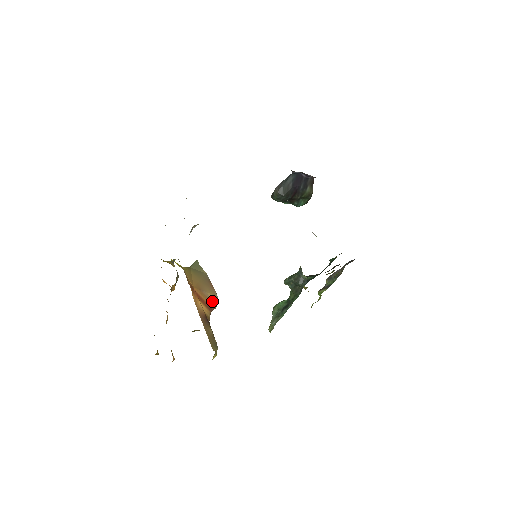
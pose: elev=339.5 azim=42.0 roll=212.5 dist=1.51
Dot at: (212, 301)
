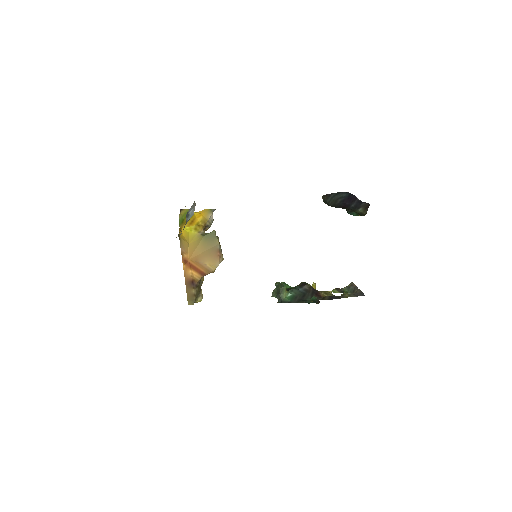
Dot at: (209, 268)
